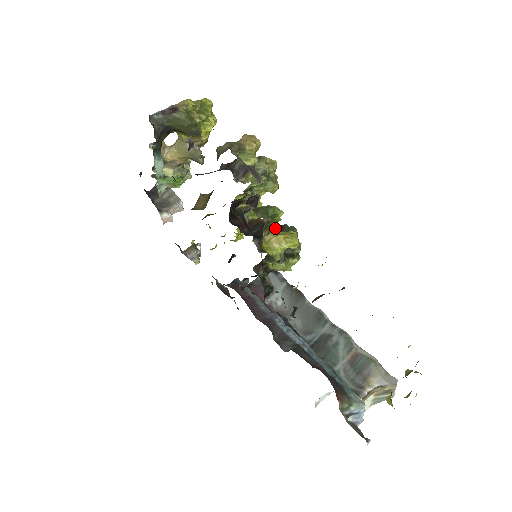
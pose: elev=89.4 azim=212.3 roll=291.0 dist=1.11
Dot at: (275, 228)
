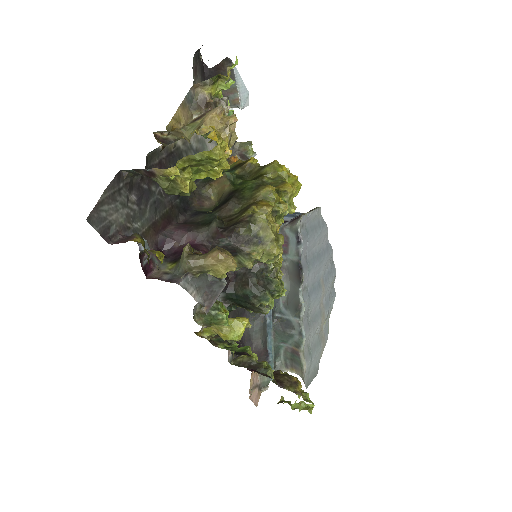
Dot at: (248, 293)
